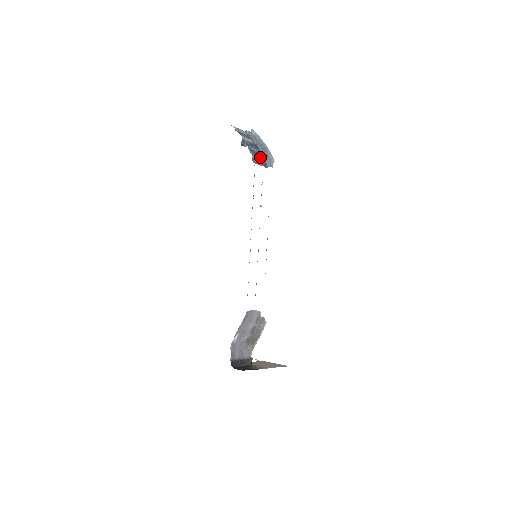
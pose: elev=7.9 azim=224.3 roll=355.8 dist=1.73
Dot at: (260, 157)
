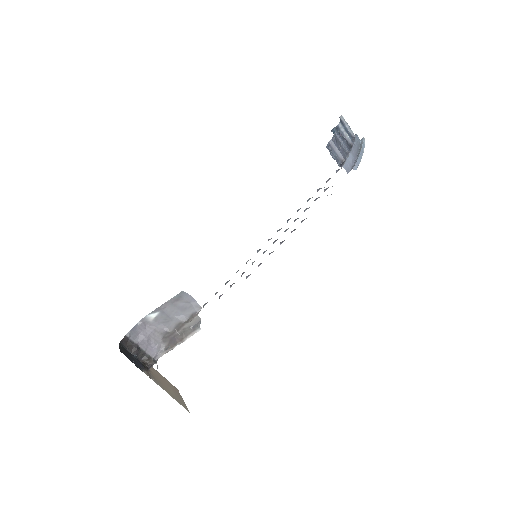
Dot at: (342, 152)
